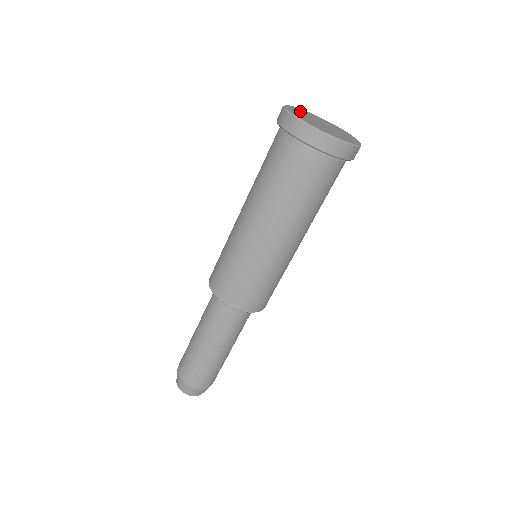
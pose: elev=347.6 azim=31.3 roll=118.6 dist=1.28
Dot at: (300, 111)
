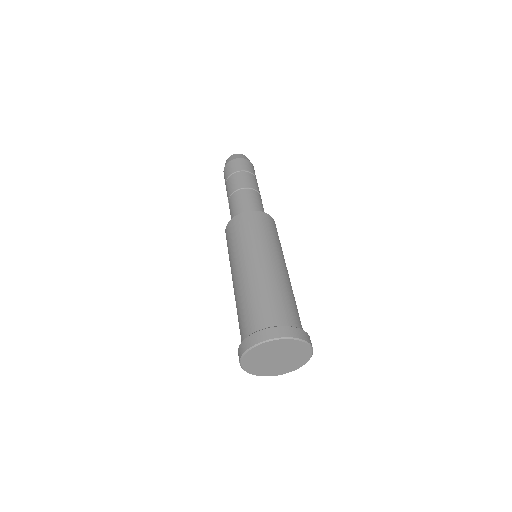
Dot at: (276, 346)
